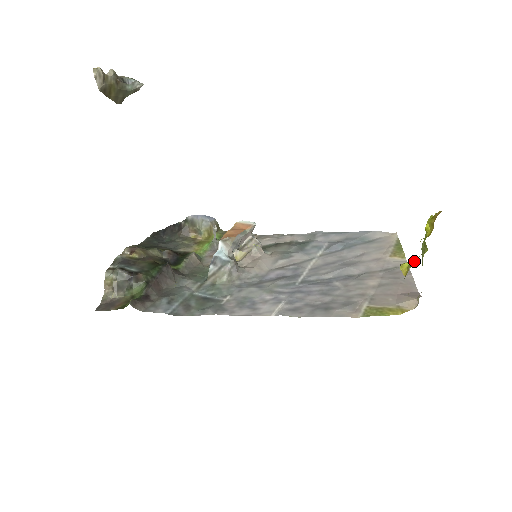
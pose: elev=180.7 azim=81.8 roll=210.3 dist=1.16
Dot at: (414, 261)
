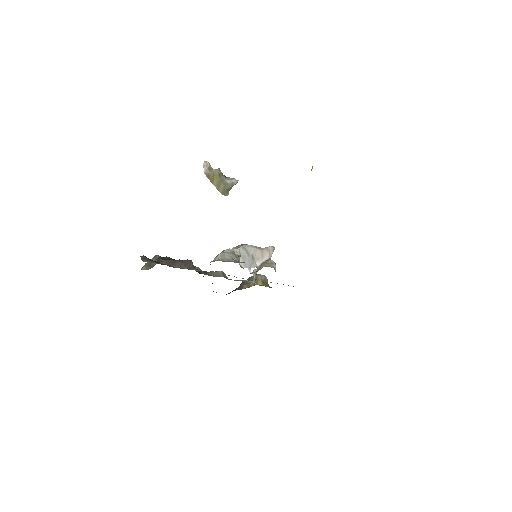
Dot at: occluded
